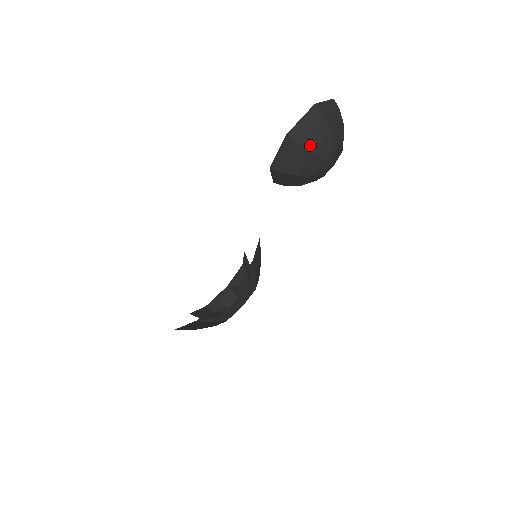
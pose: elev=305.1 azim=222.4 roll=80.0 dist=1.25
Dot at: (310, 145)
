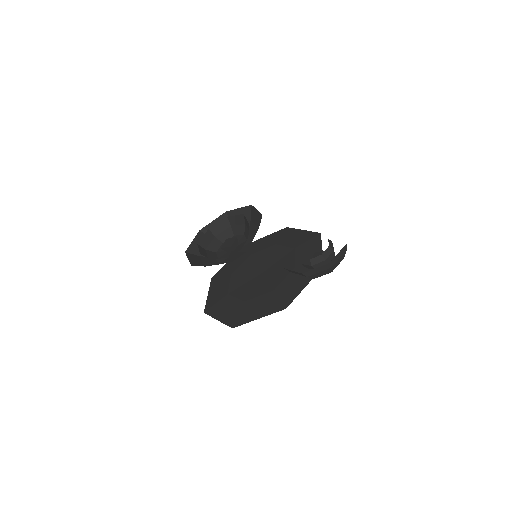
Dot at: (315, 277)
